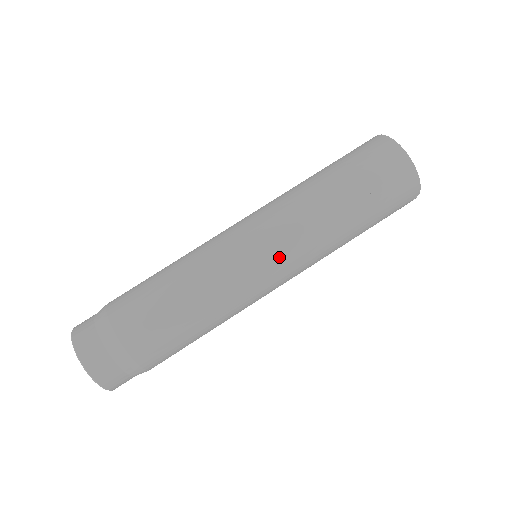
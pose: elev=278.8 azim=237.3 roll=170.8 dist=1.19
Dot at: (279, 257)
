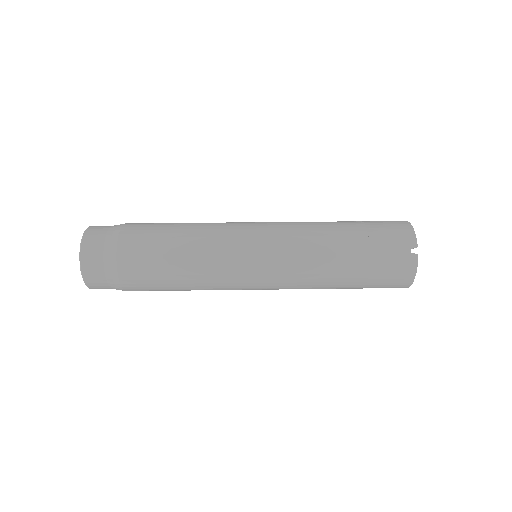
Dot at: (269, 226)
